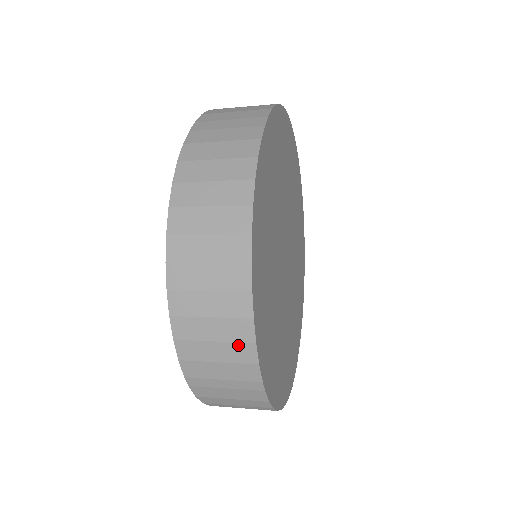
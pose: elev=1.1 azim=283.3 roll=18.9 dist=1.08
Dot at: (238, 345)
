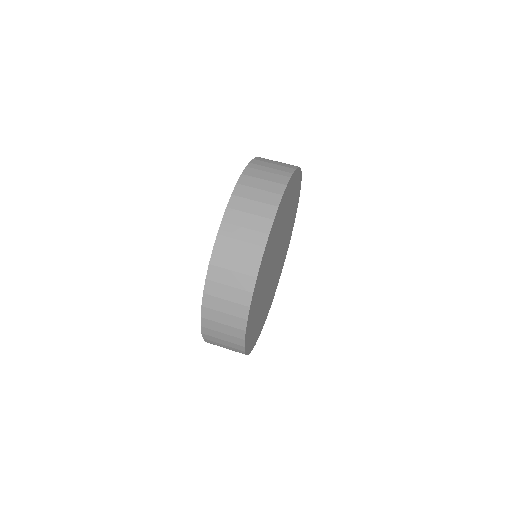
Dot at: (236, 349)
